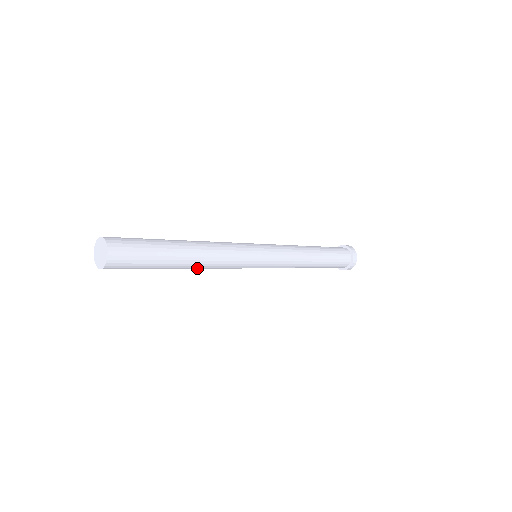
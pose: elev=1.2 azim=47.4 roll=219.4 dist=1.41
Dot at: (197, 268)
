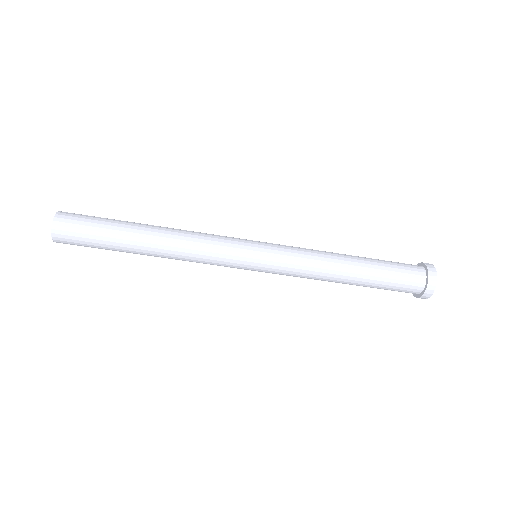
Dot at: (165, 256)
